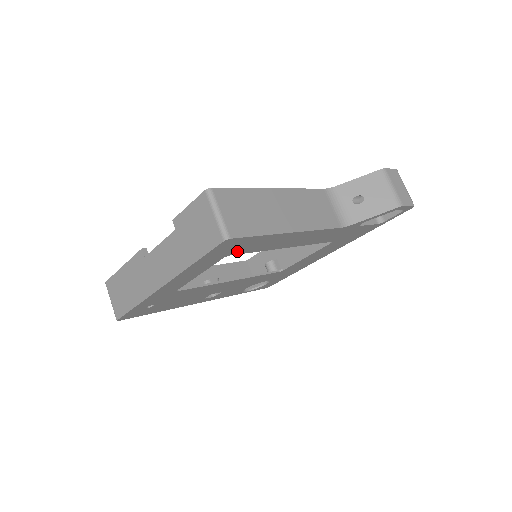
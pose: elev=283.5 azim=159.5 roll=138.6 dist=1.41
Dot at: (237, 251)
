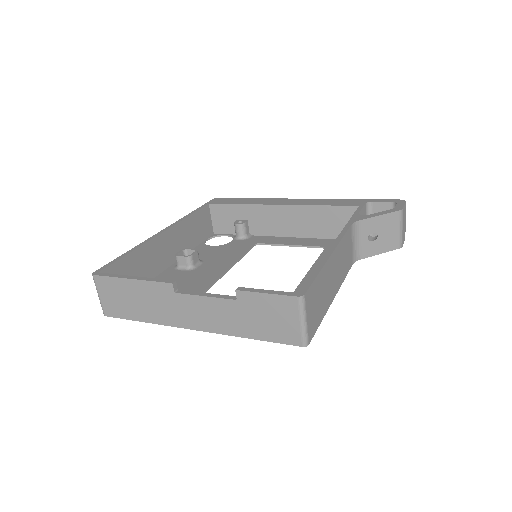
Dot at: occluded
